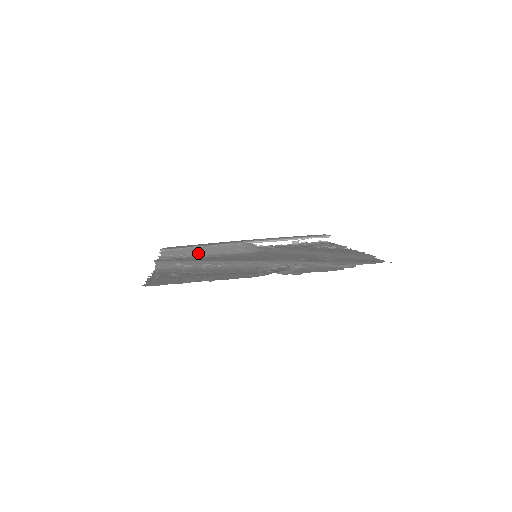
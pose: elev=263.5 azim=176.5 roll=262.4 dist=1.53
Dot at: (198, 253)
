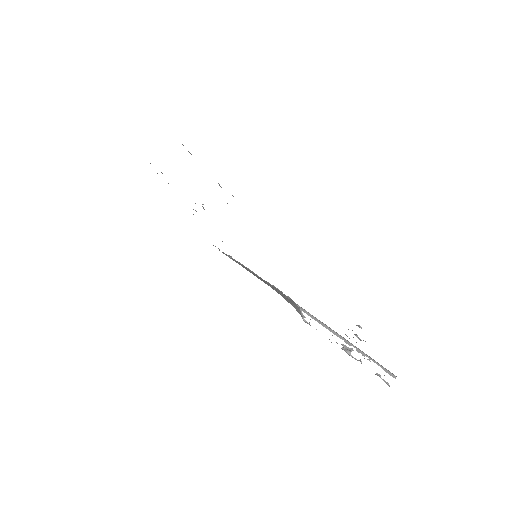
Dot at: (242, 266)
